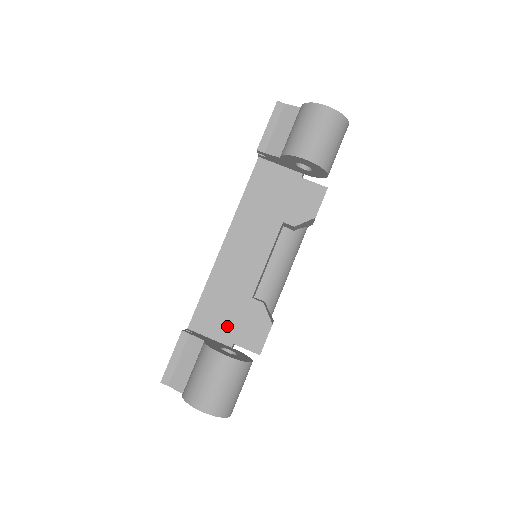
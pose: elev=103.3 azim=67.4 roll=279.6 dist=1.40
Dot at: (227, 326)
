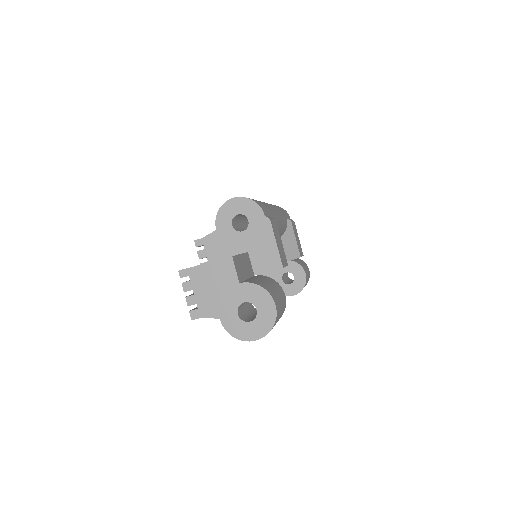
Dot at: occluded
